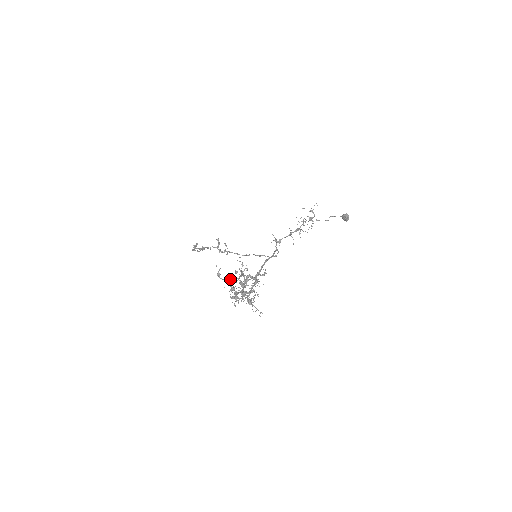
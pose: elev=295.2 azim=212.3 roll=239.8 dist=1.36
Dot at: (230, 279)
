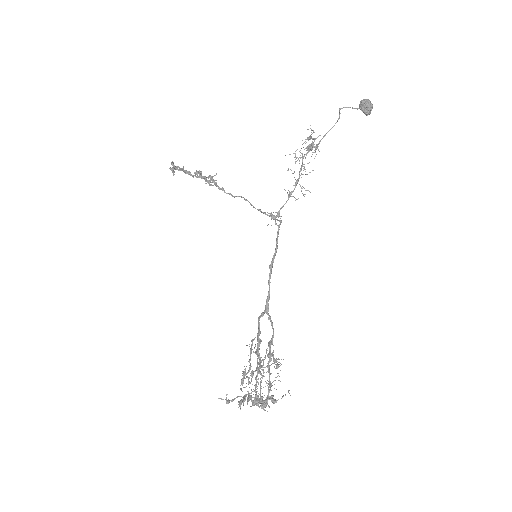
Dot at: occluded
